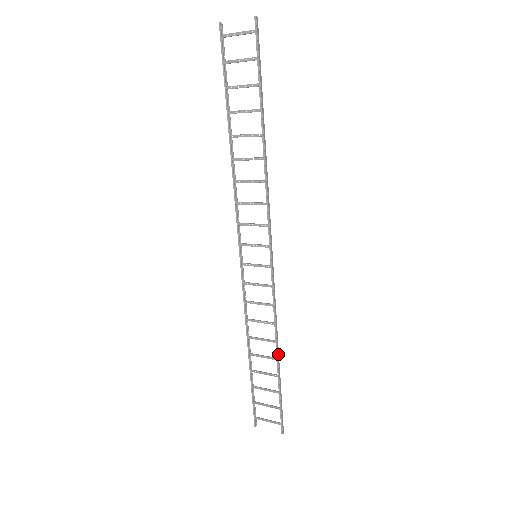
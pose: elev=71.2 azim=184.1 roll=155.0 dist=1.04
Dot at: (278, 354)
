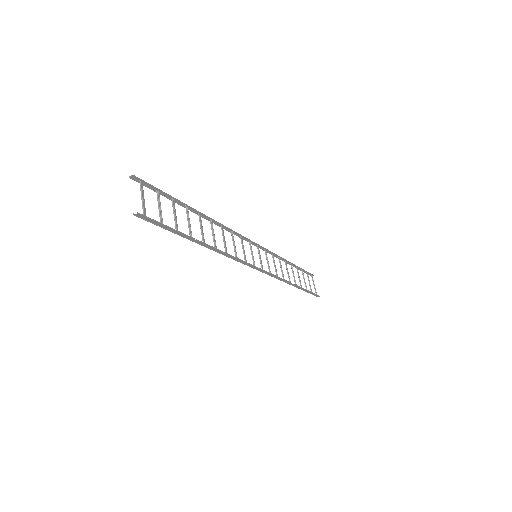
Dot at: (294, 285)
